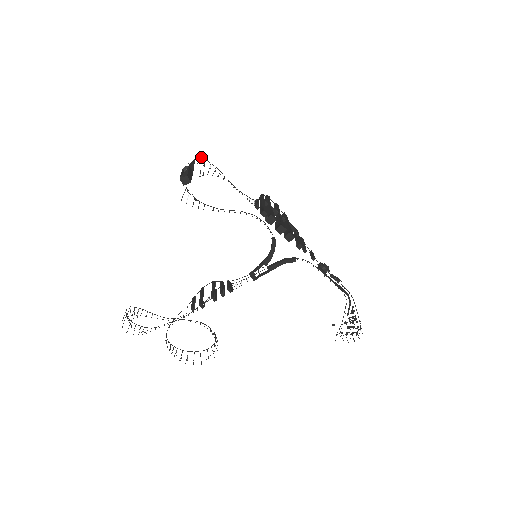
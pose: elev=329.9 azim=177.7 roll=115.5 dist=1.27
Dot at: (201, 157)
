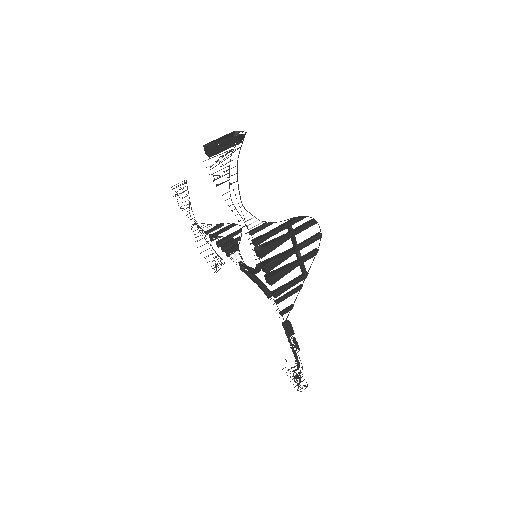
Dot at: (243, 140)
